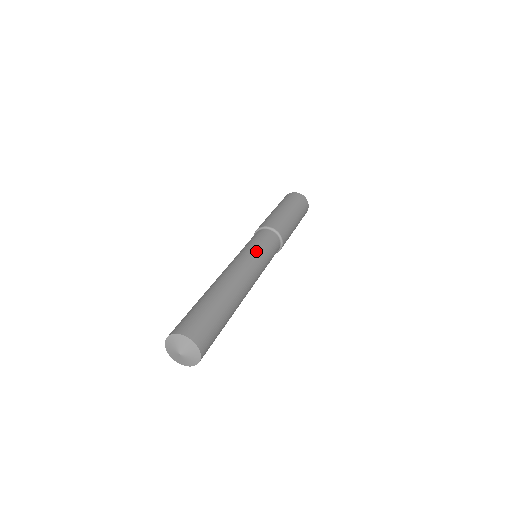
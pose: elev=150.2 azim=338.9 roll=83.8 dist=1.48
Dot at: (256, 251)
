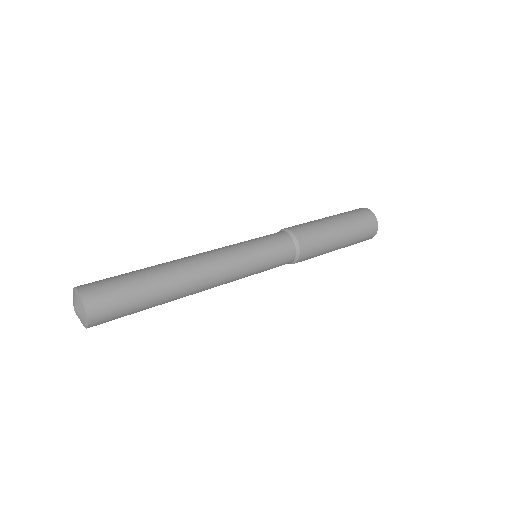
Dot at: (242, 243)
